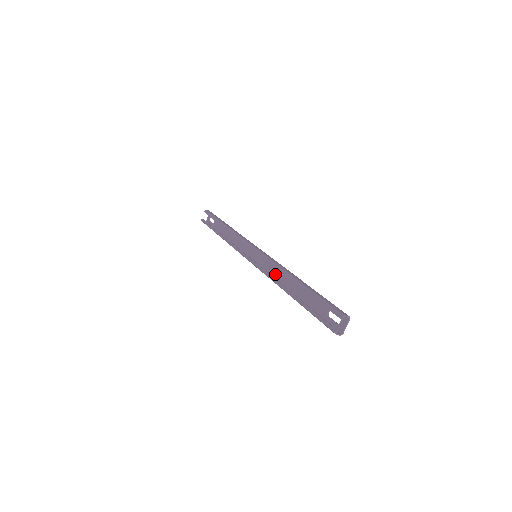
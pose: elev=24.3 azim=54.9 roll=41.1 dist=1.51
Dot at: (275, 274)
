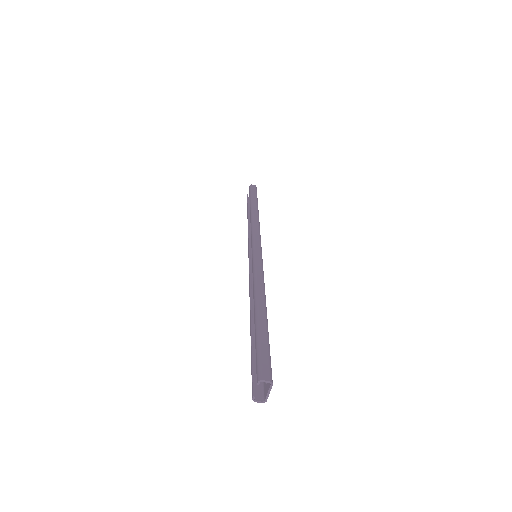
Dot at: occluded
